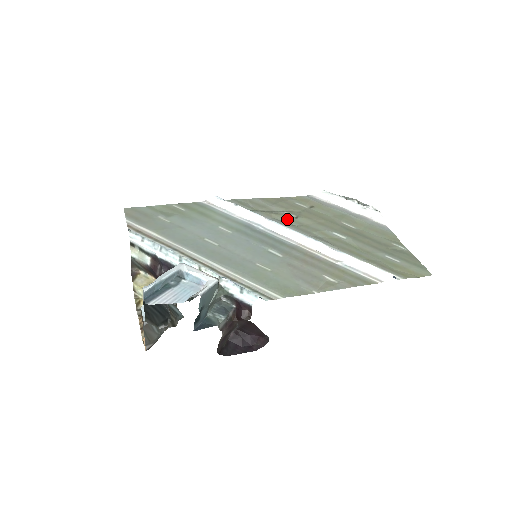
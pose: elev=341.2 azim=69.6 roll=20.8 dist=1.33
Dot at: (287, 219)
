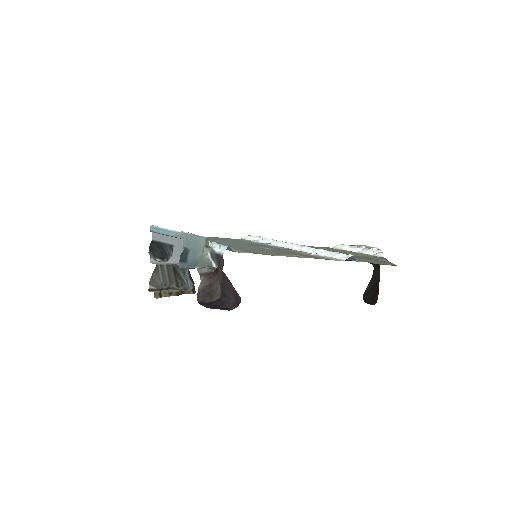
Dot at: occluded
